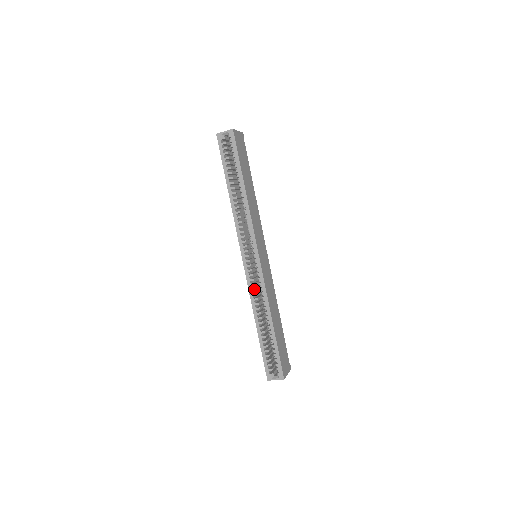
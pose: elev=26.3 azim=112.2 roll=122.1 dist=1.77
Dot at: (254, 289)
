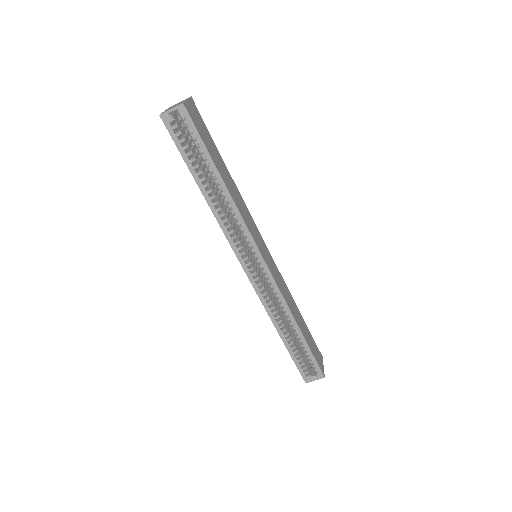
Dot at: (267, 298)
